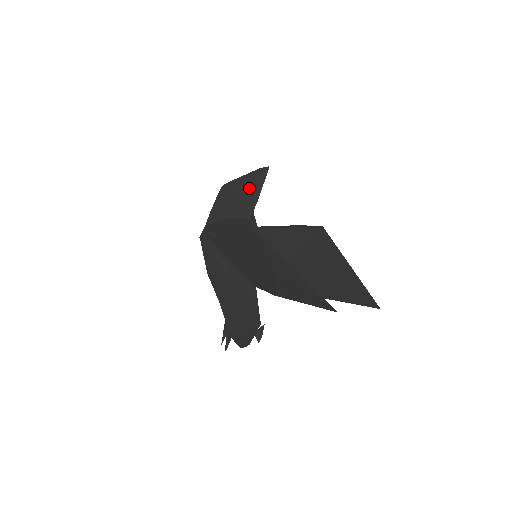
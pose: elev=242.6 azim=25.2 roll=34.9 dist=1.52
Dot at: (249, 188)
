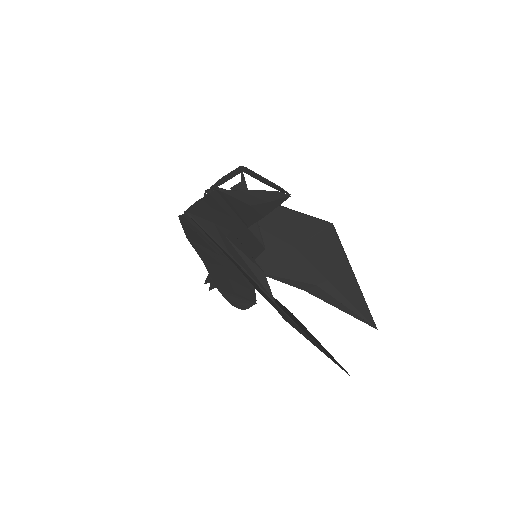
Dot at: (258, 207)
